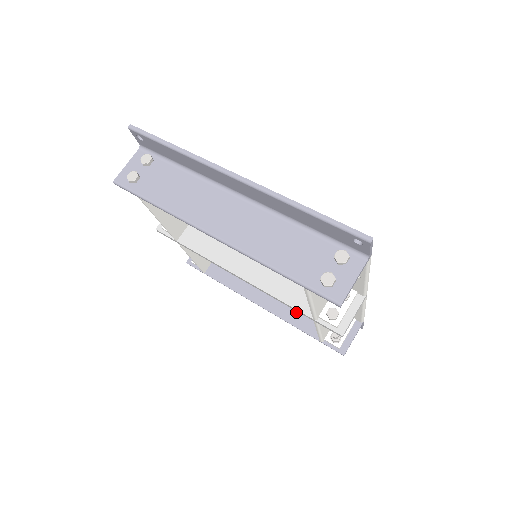
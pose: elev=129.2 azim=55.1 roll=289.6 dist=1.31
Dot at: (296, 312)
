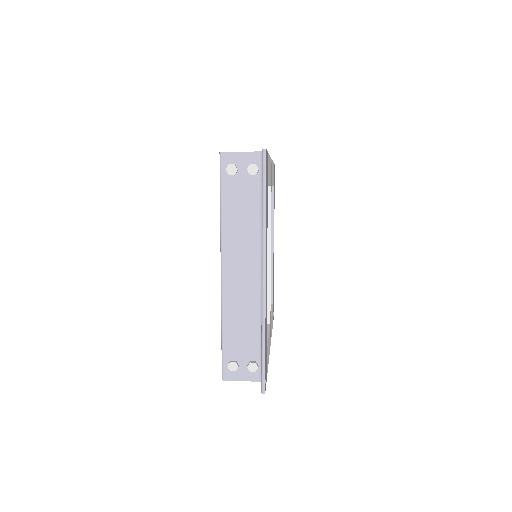
Dot at: occluded
